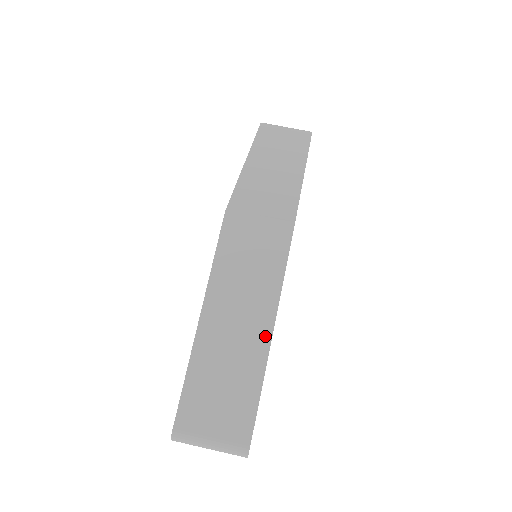
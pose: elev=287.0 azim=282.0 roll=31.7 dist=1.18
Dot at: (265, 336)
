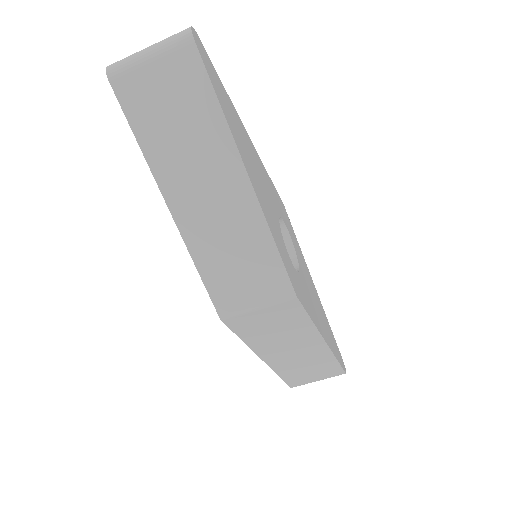
Dot at: (321, 346)
